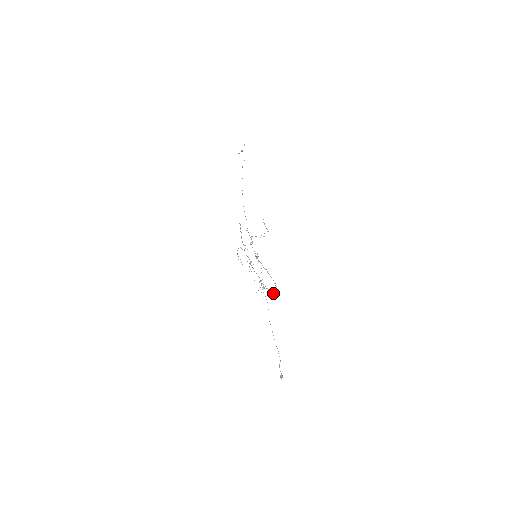
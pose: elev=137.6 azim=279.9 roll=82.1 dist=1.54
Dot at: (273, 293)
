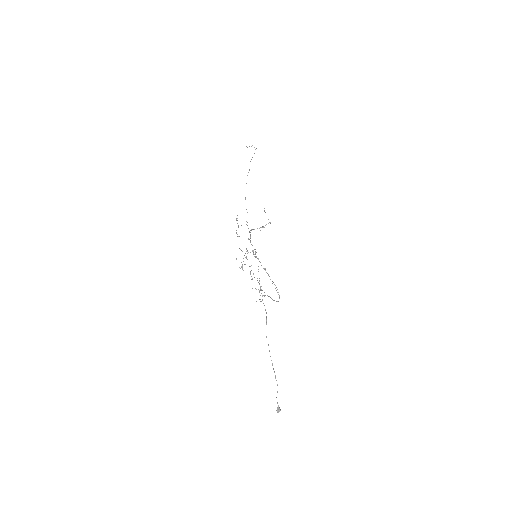
Dot at: (273, 300)
